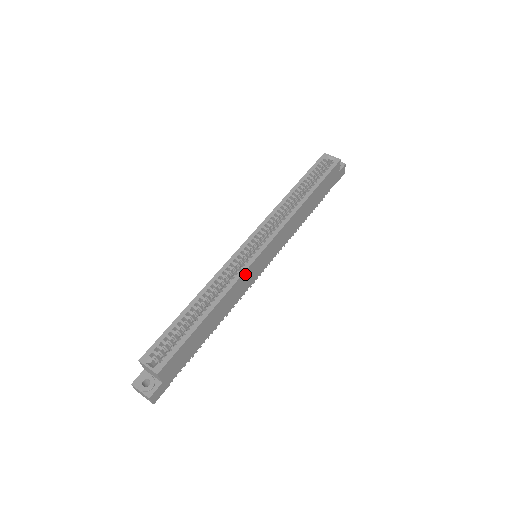
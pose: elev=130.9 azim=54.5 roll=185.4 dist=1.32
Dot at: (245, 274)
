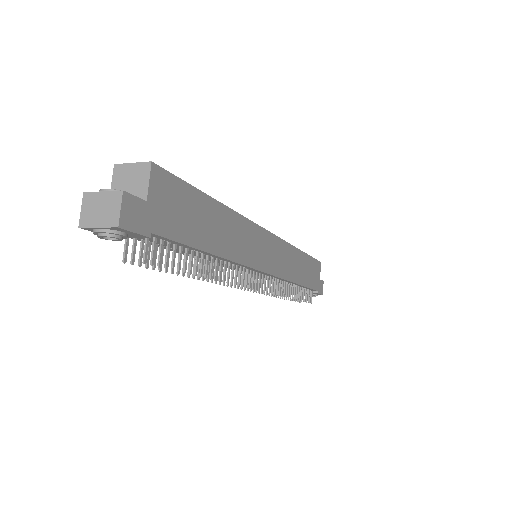
Dot at: (254, 229)
